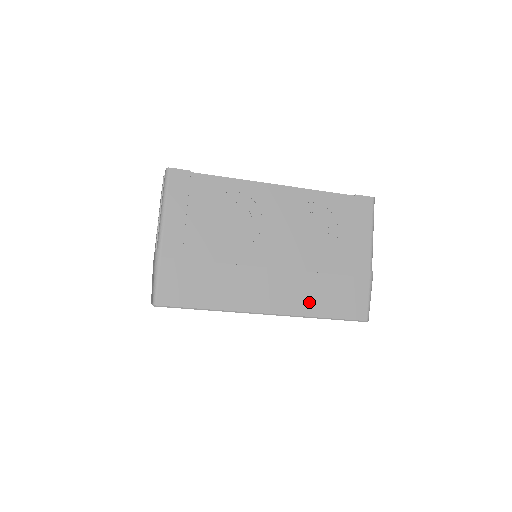
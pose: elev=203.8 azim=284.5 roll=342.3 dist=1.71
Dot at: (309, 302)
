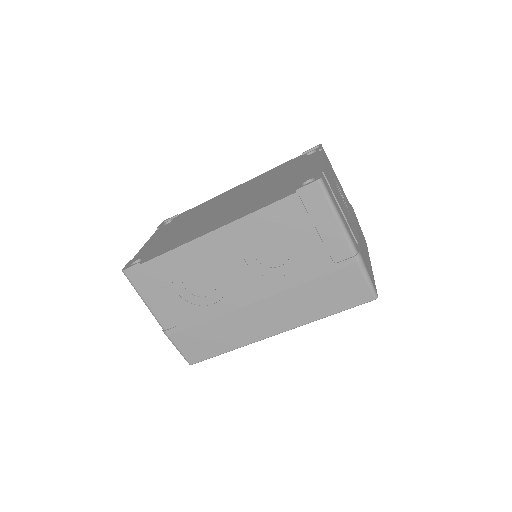
Dot at: (307, 310)
